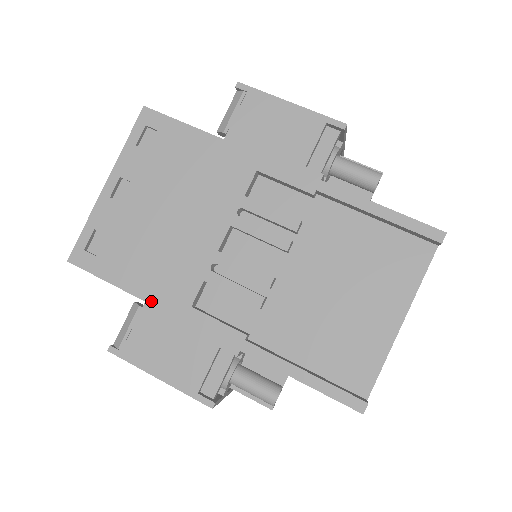
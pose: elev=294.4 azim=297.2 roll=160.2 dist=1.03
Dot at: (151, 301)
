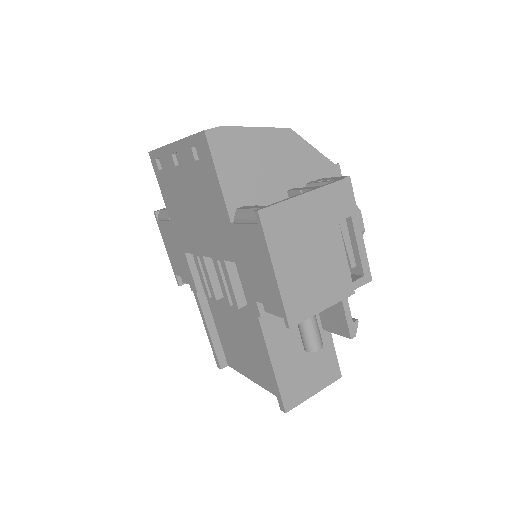
Dot at: (172, 225)
